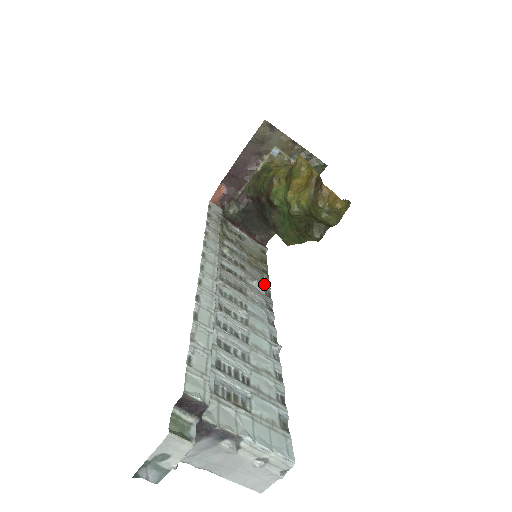
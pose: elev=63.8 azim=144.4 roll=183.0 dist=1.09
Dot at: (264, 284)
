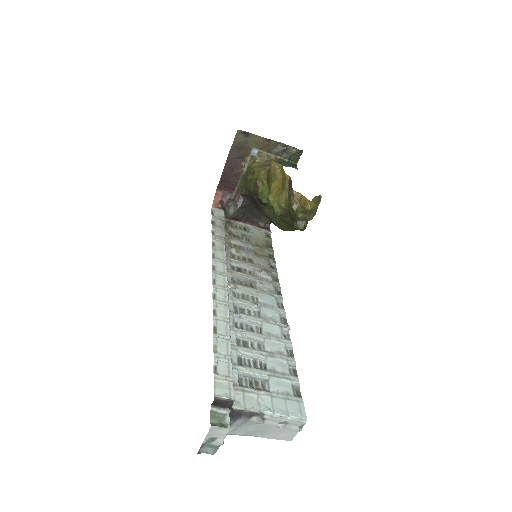
Dot at: (271, 270)
